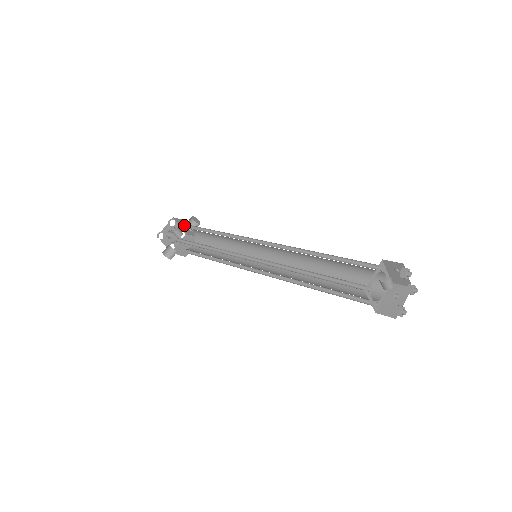
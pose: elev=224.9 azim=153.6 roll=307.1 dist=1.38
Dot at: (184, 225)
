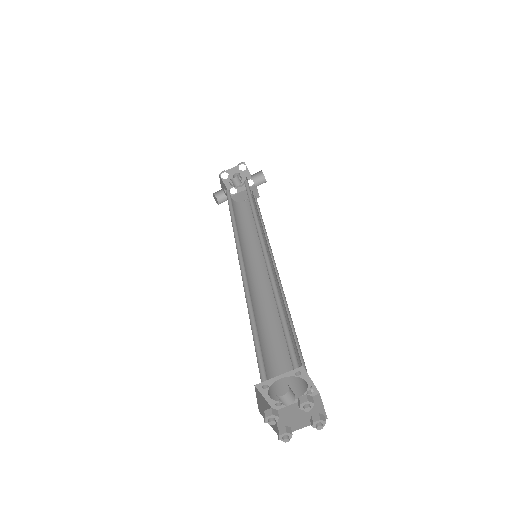
Dot at: occluded
